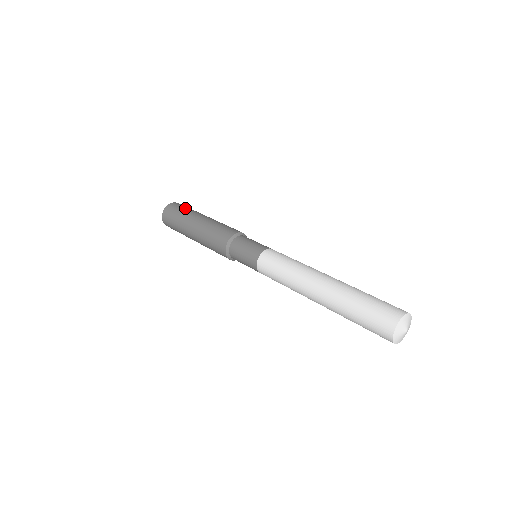
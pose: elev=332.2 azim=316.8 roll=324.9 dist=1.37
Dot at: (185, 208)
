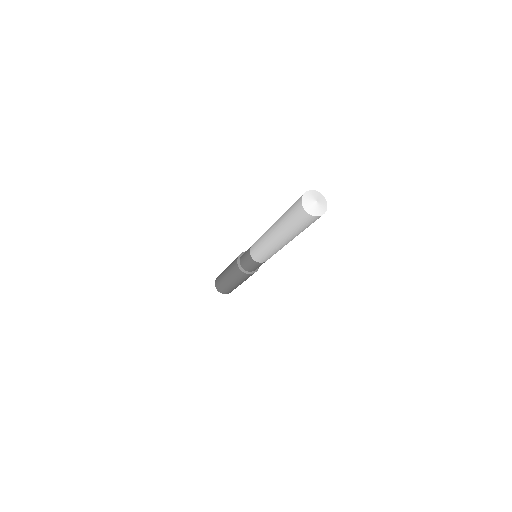
Dot at: occluded
